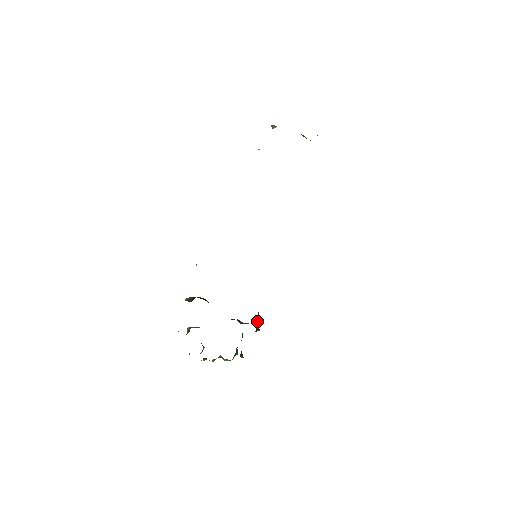
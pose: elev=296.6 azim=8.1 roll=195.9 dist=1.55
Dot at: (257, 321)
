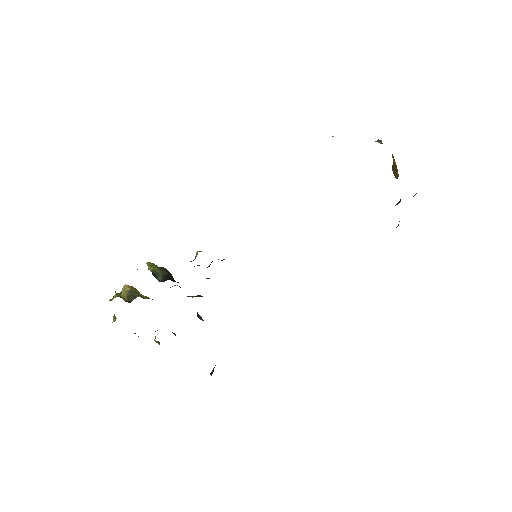
Dot at: occluded
